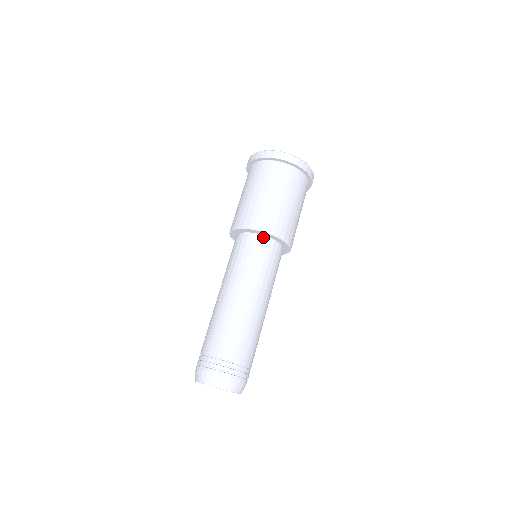
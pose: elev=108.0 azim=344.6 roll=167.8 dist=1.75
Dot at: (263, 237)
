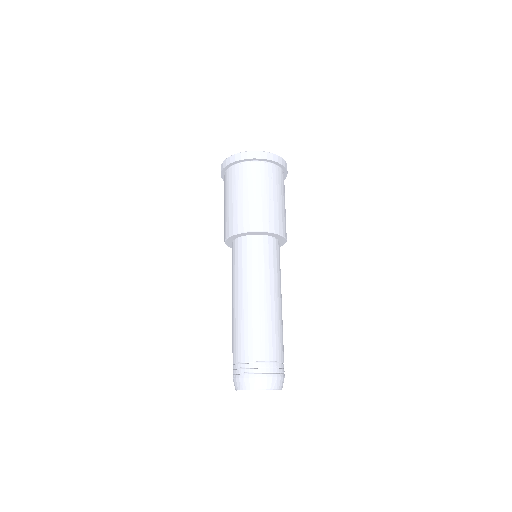
Dot at: (278, 241)
